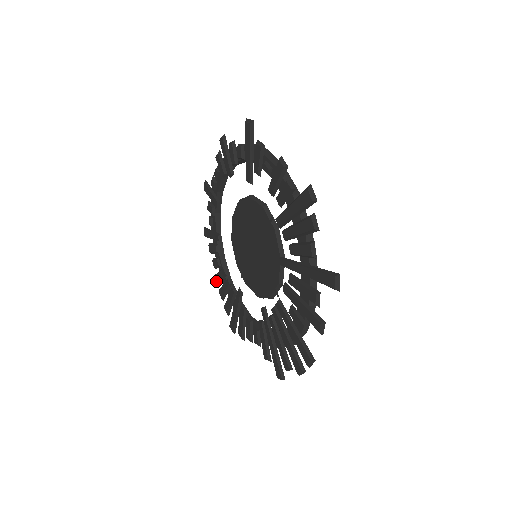
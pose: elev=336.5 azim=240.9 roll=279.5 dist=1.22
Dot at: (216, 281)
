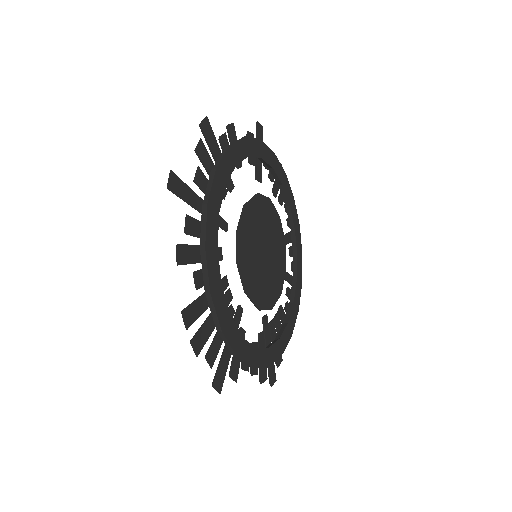
Dot at: occluded
